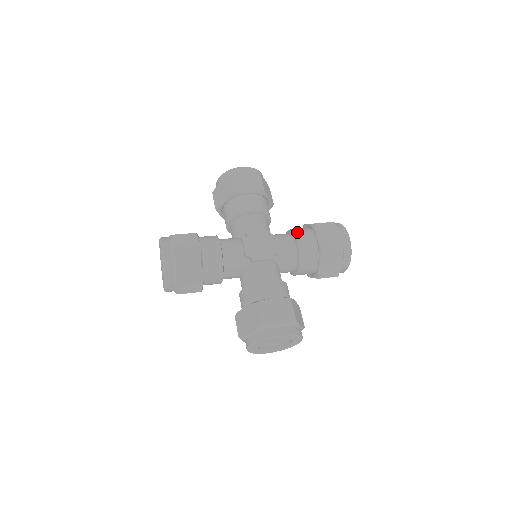
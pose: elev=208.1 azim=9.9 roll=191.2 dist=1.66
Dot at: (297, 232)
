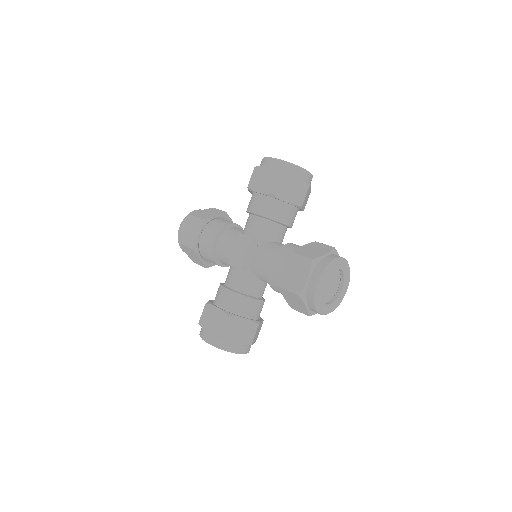
Dot at: (279, 252)
